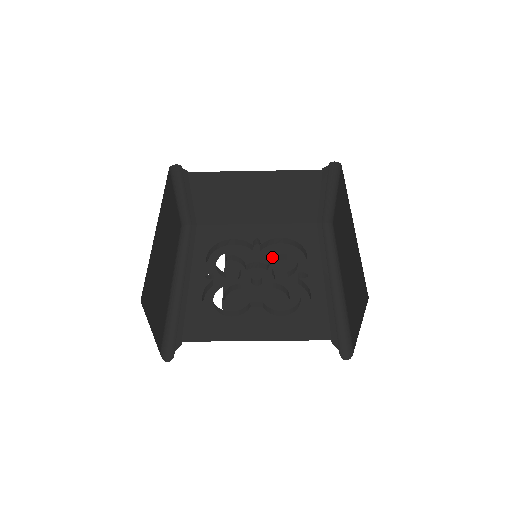
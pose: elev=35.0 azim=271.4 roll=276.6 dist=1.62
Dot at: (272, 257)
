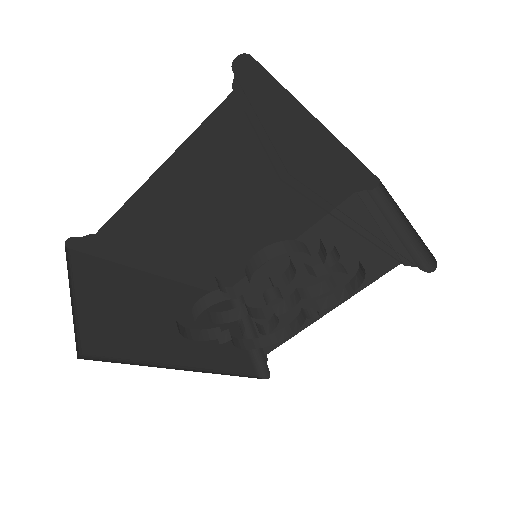
Dot at: (310, 287)
